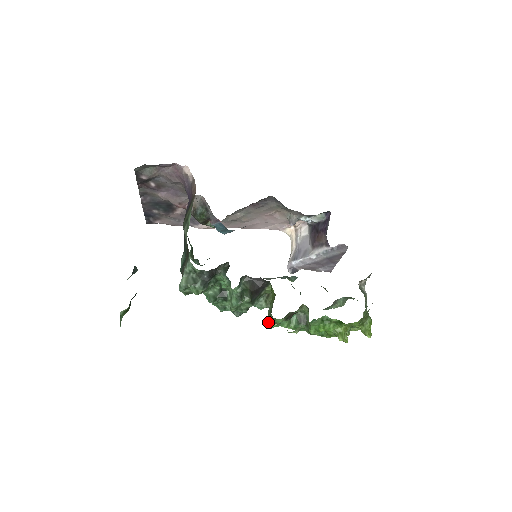
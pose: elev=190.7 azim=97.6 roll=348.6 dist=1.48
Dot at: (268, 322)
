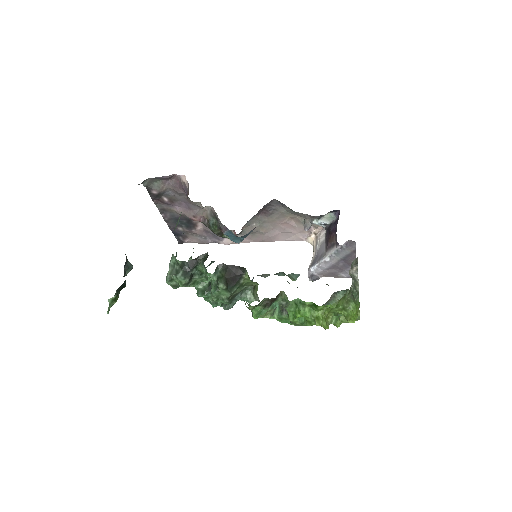
Dot at: occluded
